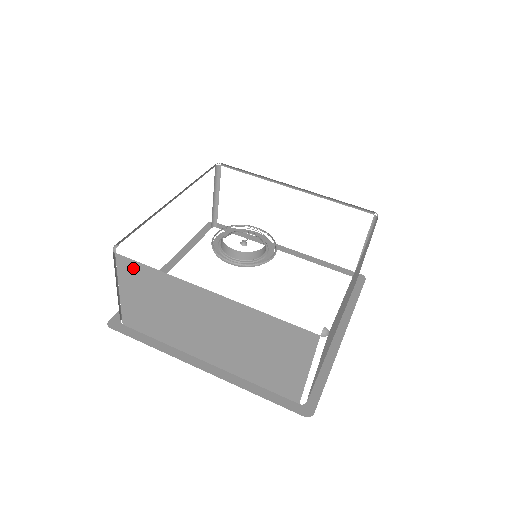
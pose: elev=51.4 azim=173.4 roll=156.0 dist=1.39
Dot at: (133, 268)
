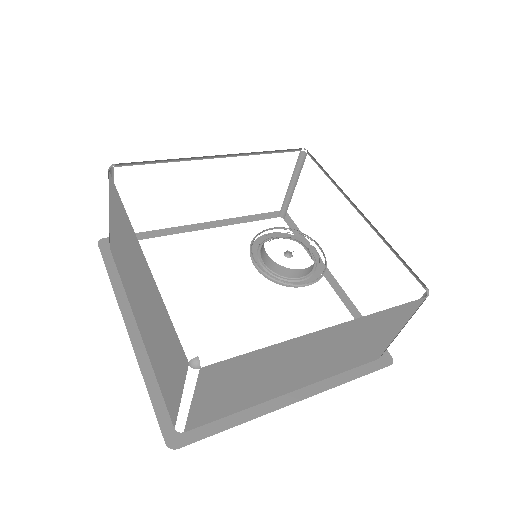
Dot at: (226, 368)
